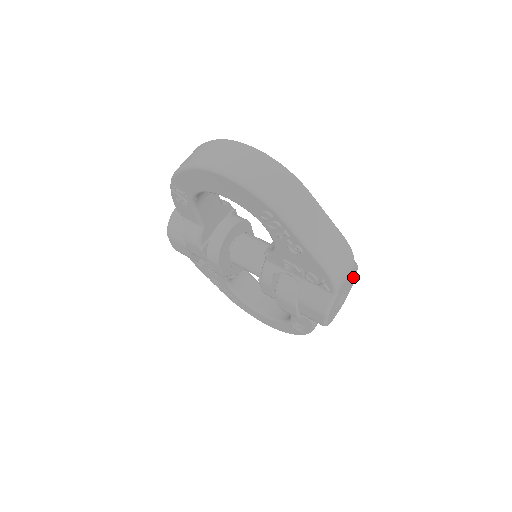
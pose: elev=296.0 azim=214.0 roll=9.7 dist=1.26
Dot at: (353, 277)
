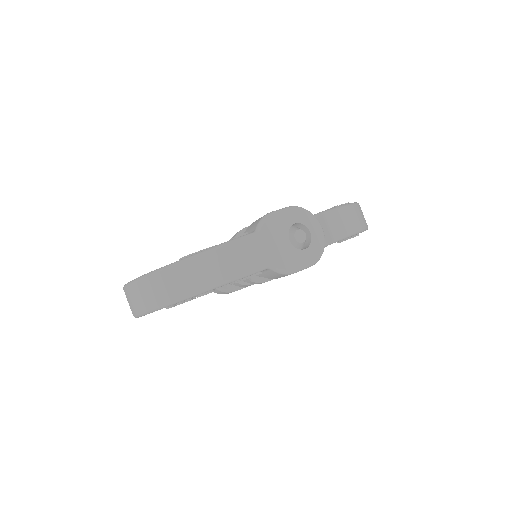
Dot at: (279, 220)
